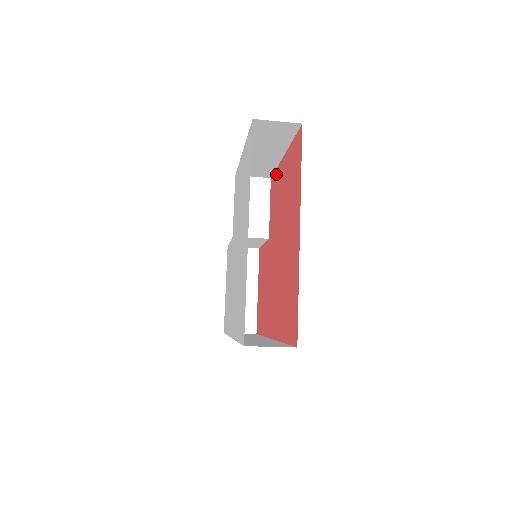
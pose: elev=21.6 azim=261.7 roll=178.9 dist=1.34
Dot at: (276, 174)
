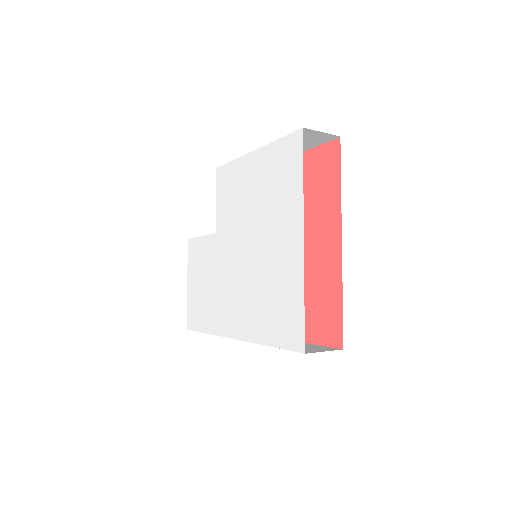
Dot at: occluded
